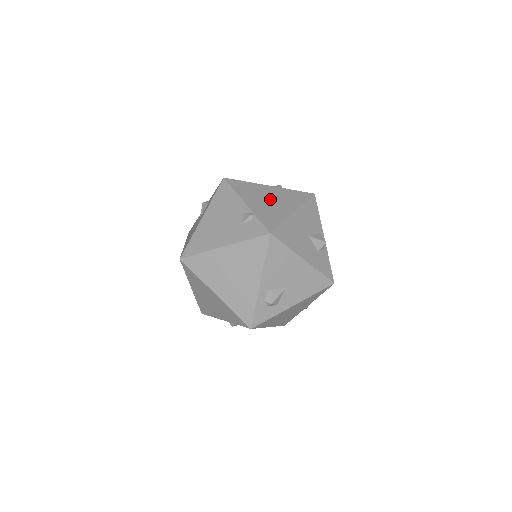
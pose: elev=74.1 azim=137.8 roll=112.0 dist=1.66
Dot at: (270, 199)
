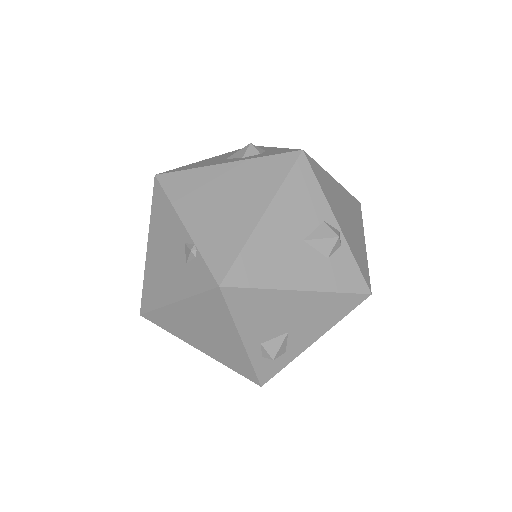
Dot at: (224, 198)
